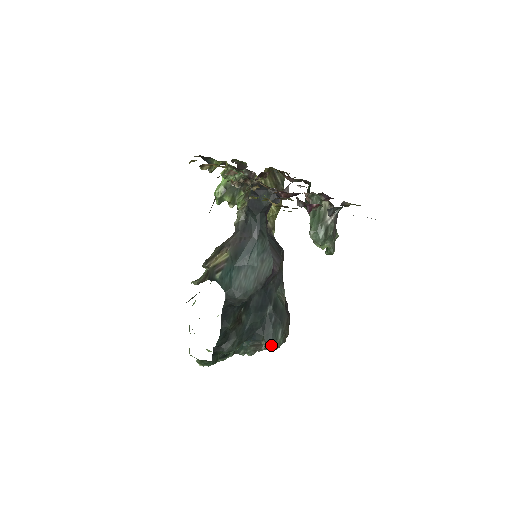
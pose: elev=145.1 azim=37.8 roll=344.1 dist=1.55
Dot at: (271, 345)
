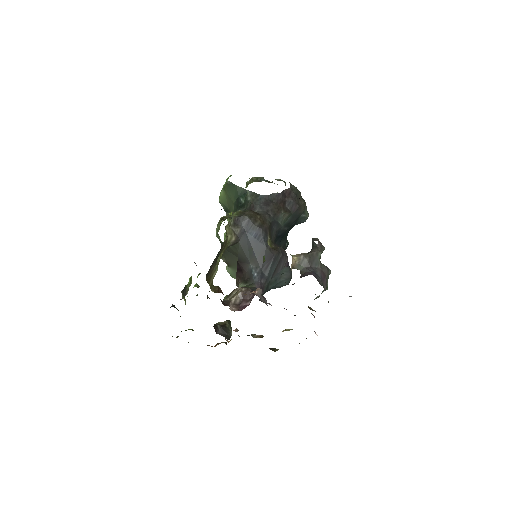
Dot at: occluded
